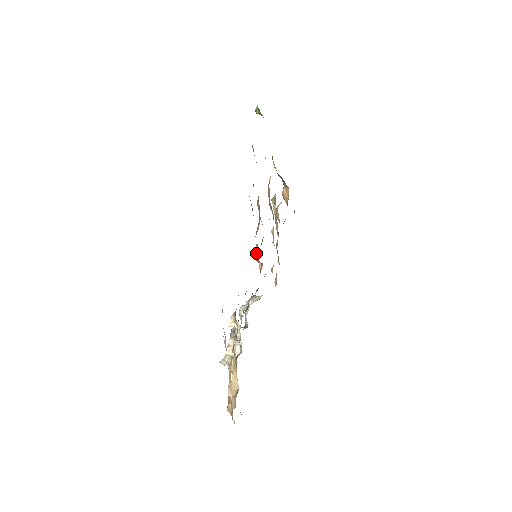
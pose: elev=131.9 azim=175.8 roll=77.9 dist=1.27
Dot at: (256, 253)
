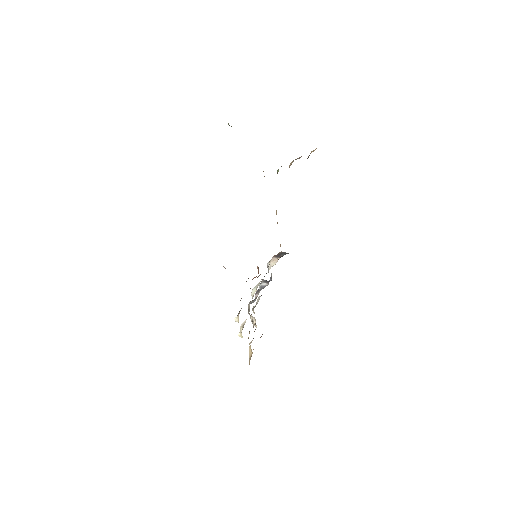
Dot at: occluded
